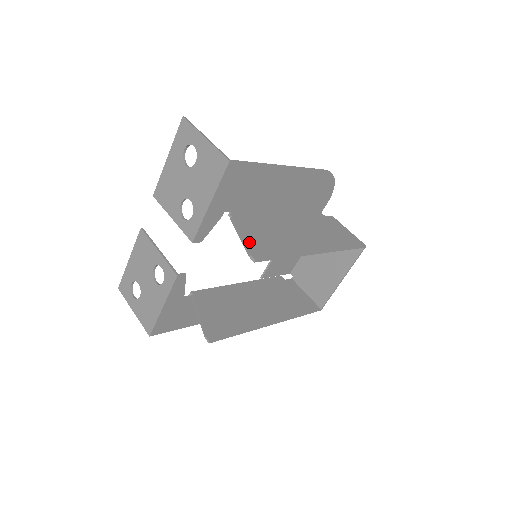
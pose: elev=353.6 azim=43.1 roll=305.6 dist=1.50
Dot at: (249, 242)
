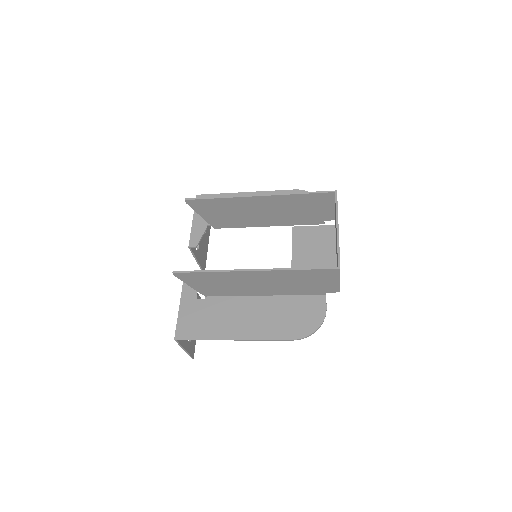
Dot at: (199, 209)
